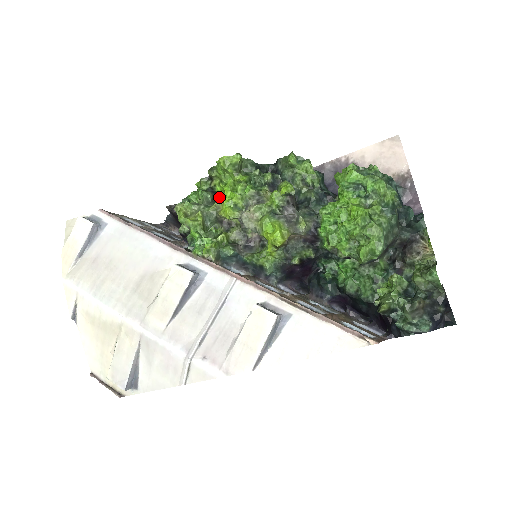
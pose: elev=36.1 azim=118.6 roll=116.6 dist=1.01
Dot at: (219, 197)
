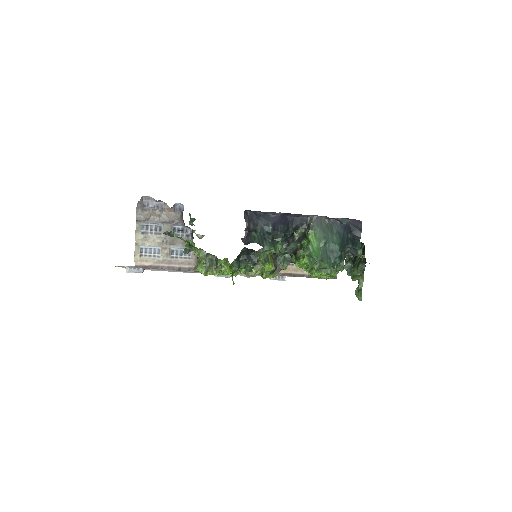
Dot at: occluded
